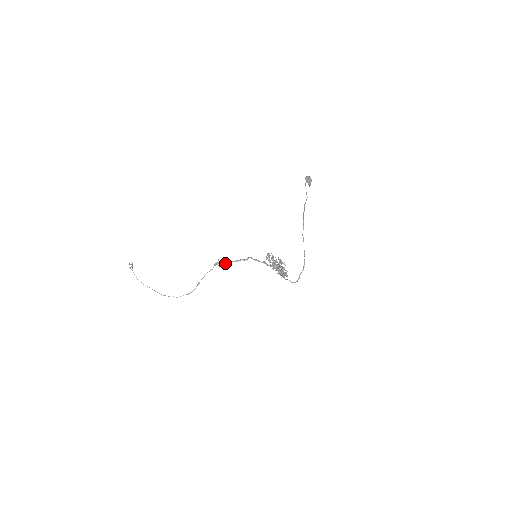
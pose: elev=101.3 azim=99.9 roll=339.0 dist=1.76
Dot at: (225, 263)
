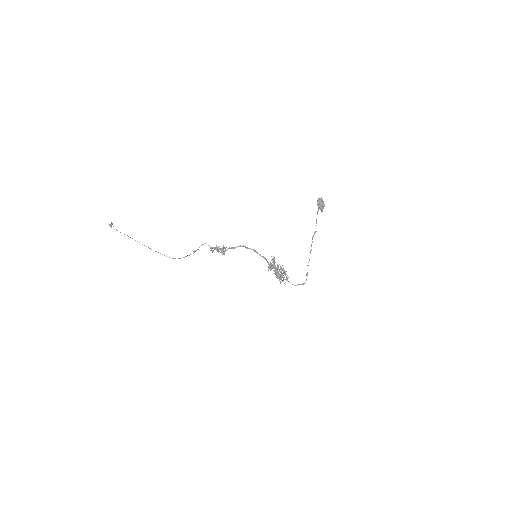
Dot at: (223, 253)
